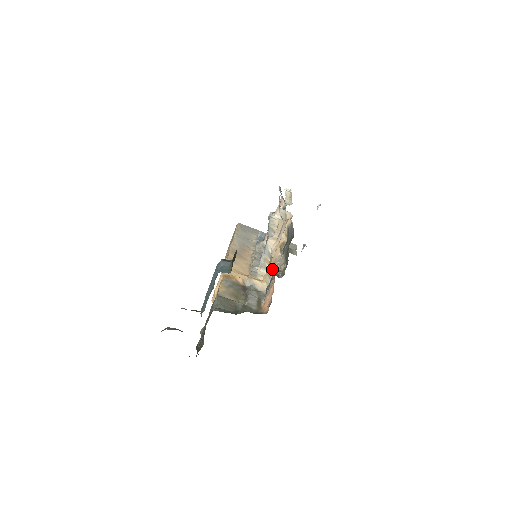
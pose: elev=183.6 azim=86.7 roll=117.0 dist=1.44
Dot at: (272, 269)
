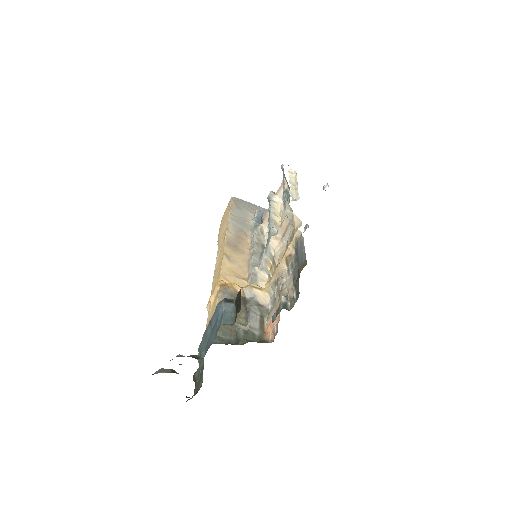
Dot at: (276, 281)
